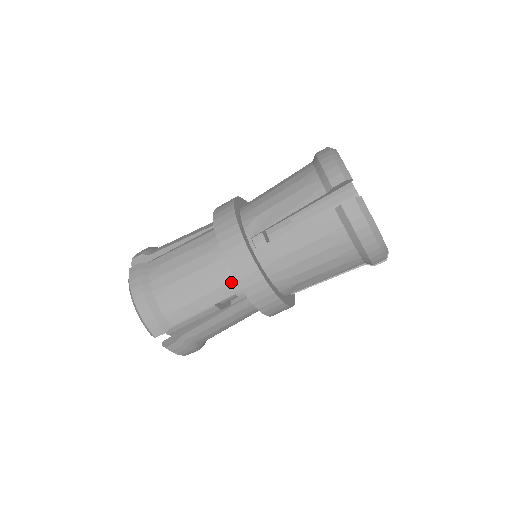
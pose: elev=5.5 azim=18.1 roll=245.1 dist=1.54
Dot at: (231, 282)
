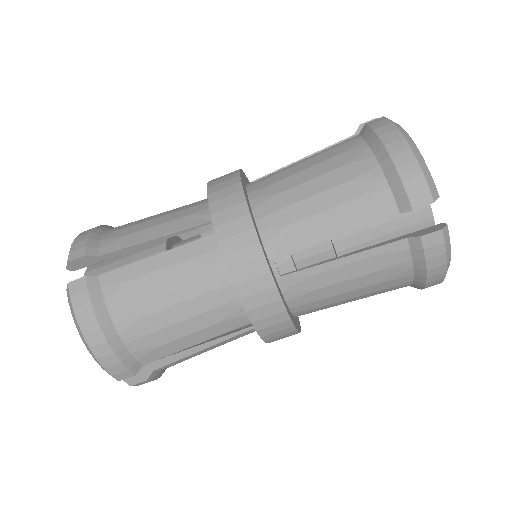
Dot at: (237, 315)
